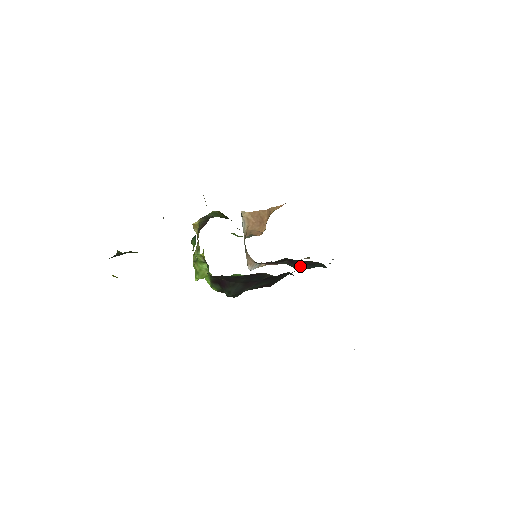
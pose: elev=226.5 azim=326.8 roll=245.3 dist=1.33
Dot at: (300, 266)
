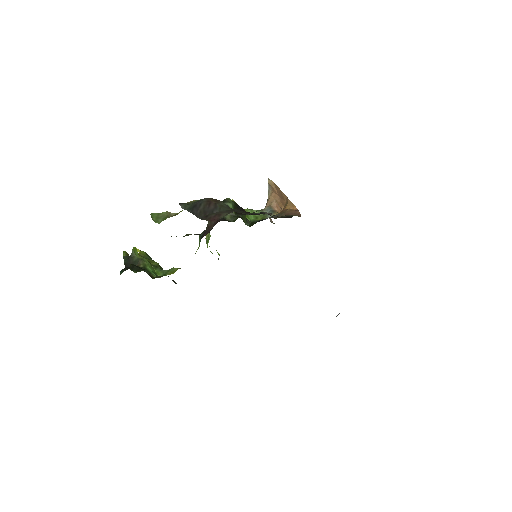
Dot at: occluded
